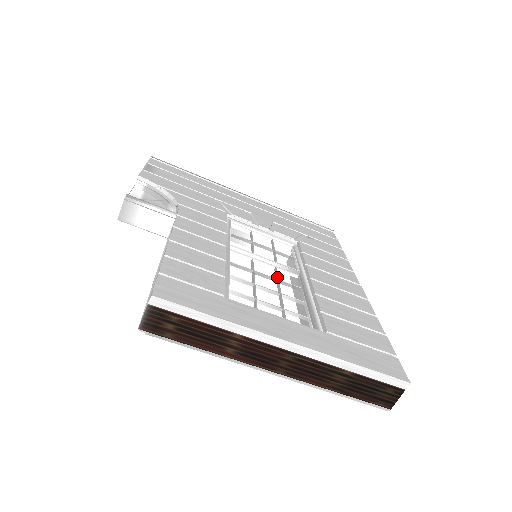
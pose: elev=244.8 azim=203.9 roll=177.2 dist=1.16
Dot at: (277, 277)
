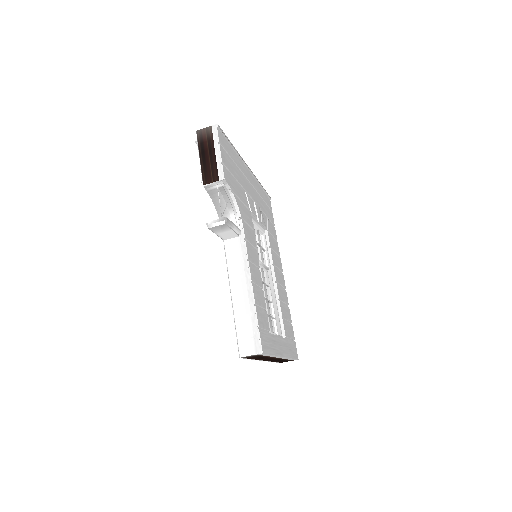
Dot at: occluded
